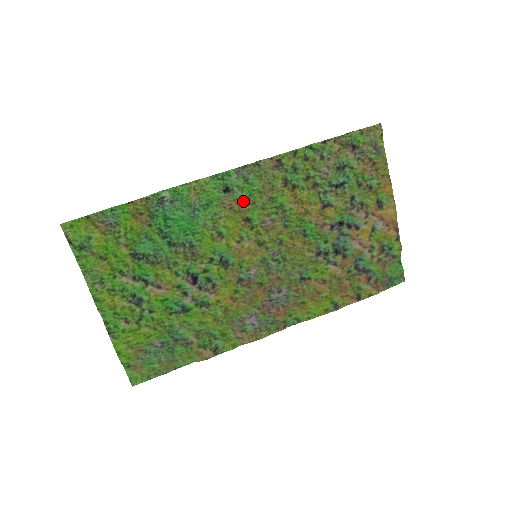
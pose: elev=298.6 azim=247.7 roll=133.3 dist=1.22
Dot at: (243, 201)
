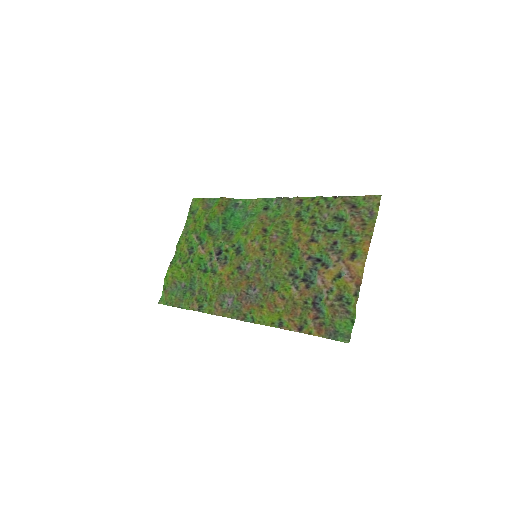
Dot at: (270, 218)
